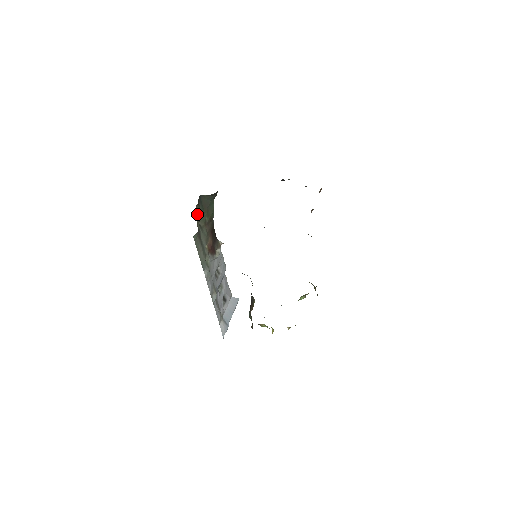
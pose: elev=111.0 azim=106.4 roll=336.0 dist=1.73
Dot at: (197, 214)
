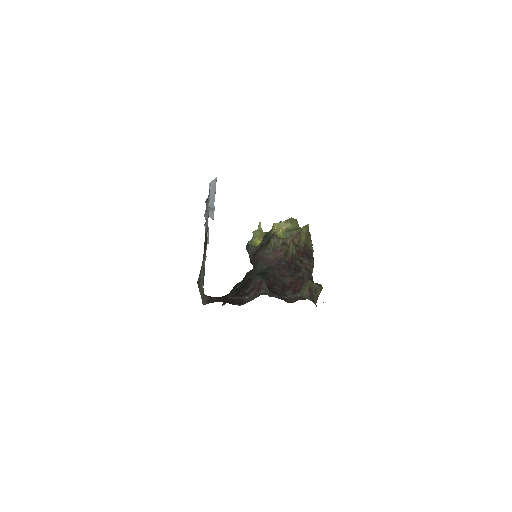
Dot at: (201, 292)
